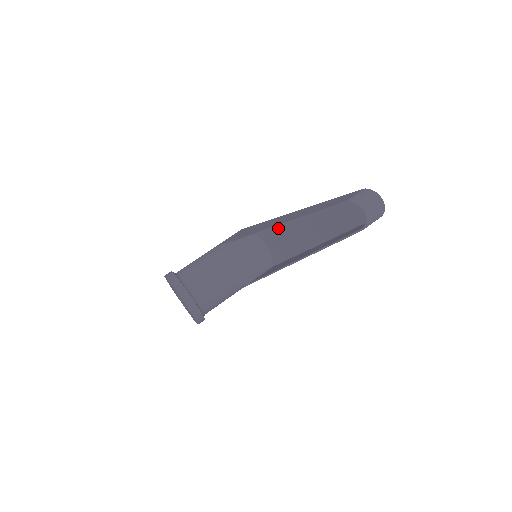
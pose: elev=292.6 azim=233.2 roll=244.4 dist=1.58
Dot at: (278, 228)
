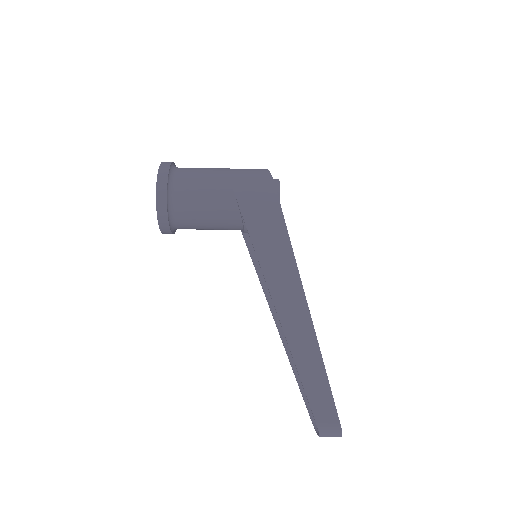
Dot at: occluded
